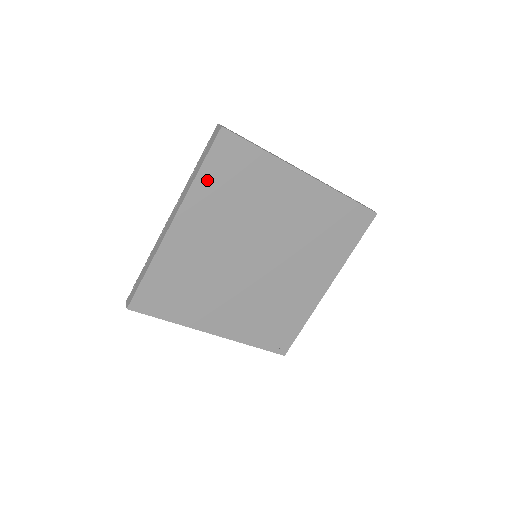
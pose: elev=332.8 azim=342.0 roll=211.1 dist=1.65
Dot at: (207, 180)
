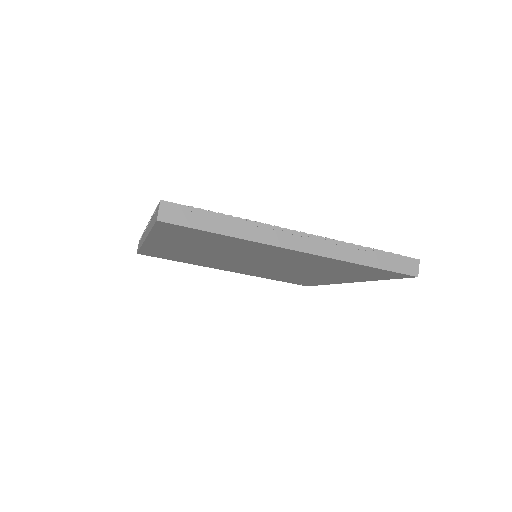
Dot at: (165, 235)
